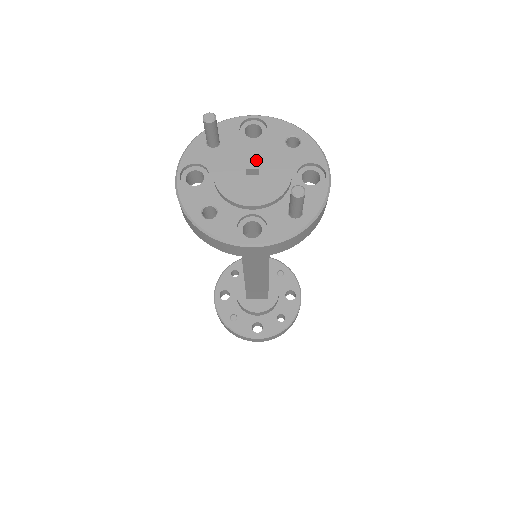
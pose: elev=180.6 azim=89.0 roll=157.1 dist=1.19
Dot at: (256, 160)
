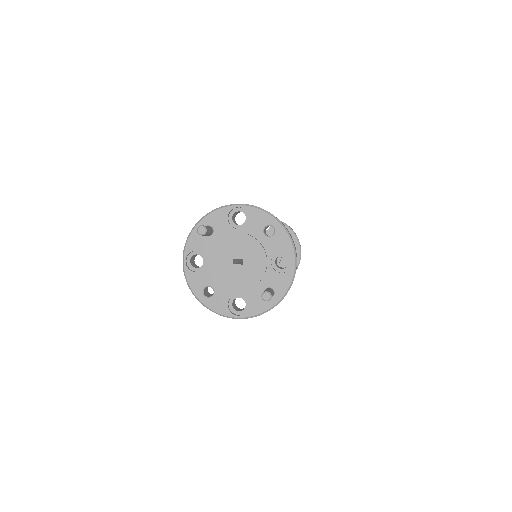
Dot at: (240, 251)
